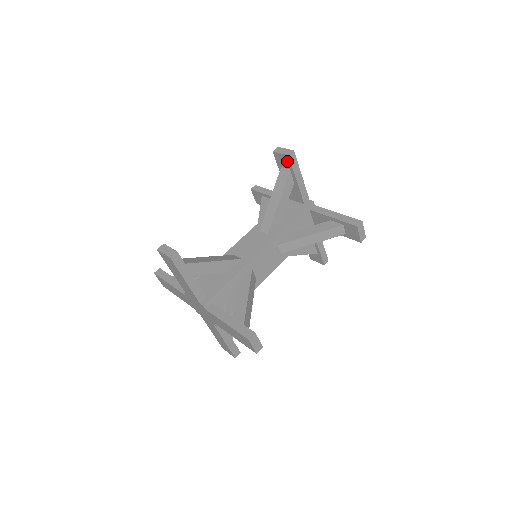
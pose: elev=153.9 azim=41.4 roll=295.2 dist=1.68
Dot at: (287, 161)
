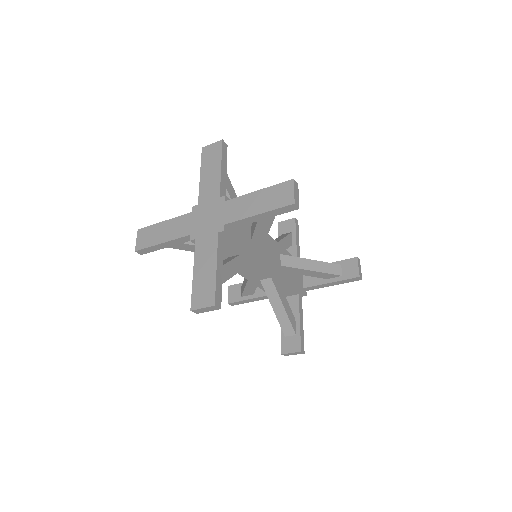
Dot at: (292, 224)
